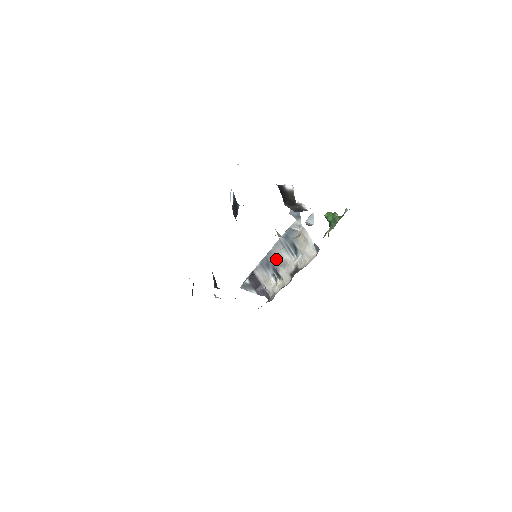
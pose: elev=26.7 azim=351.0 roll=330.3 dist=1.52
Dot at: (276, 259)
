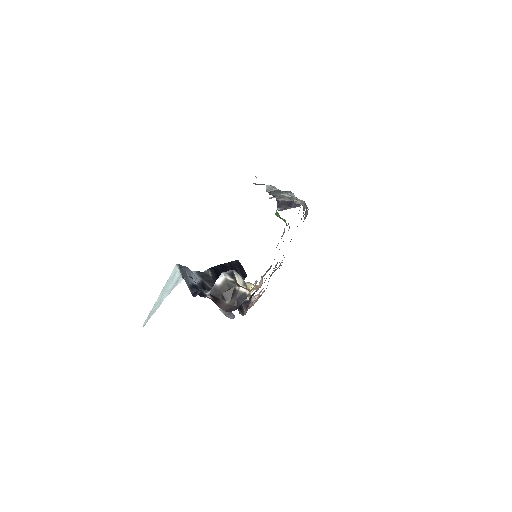
Dot at: occluded
